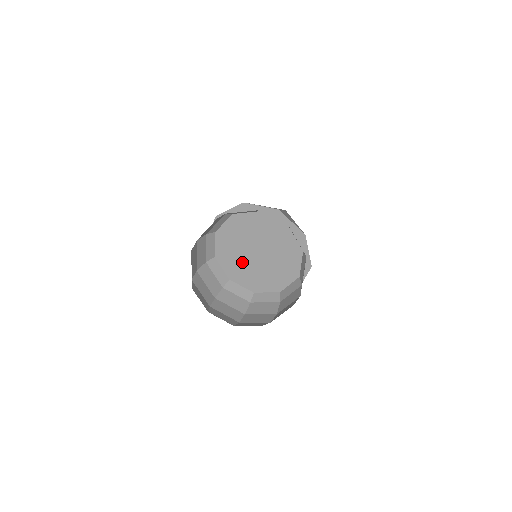
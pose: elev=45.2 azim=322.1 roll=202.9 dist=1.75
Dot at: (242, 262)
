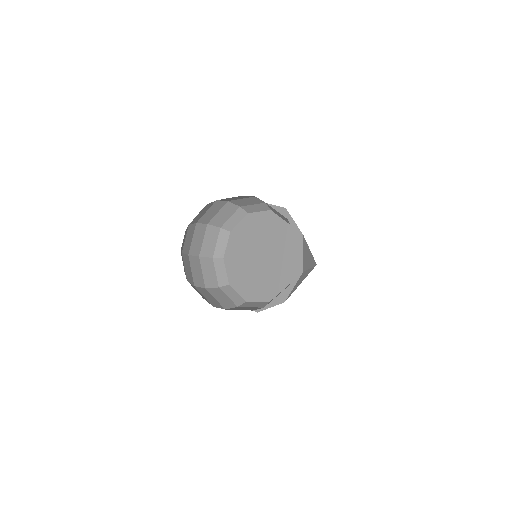
Dot at: (244, 265)
